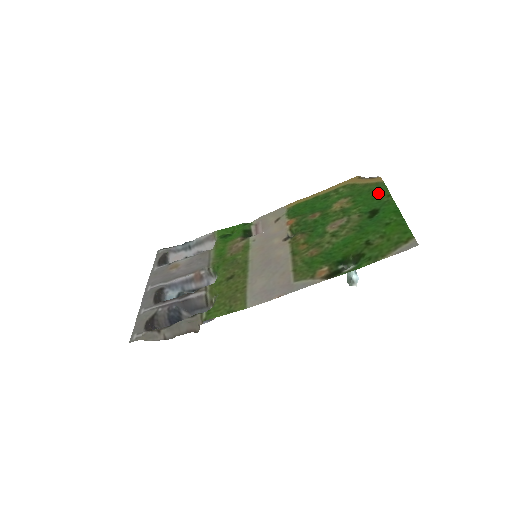
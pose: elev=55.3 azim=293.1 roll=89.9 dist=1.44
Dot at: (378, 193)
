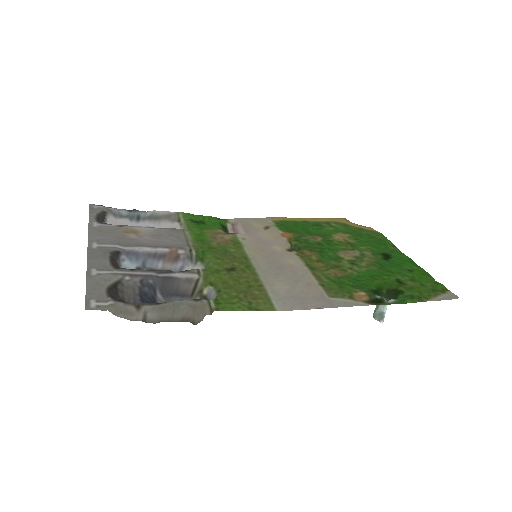
Dot at: (381, 240)
